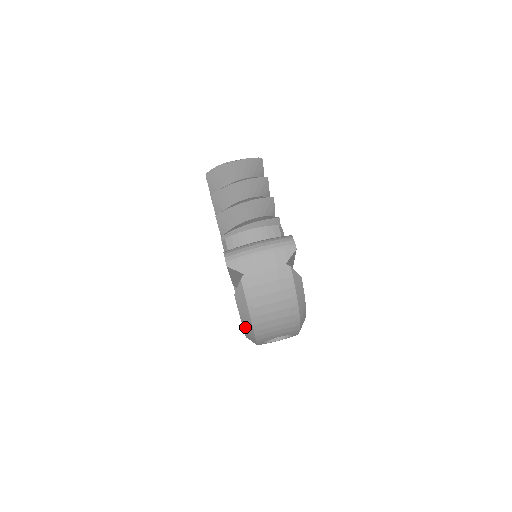
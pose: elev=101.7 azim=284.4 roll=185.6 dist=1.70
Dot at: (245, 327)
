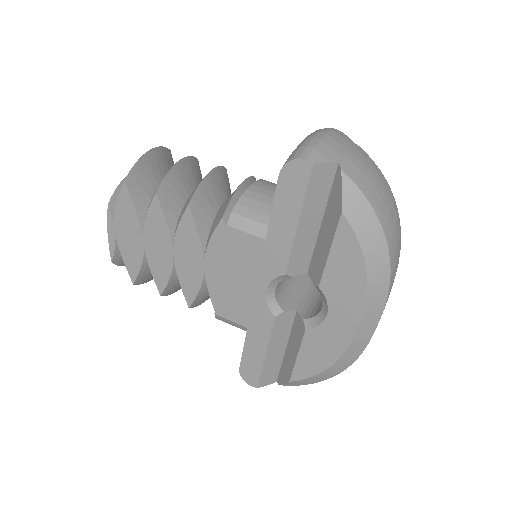
Dot at: (372, 273)
